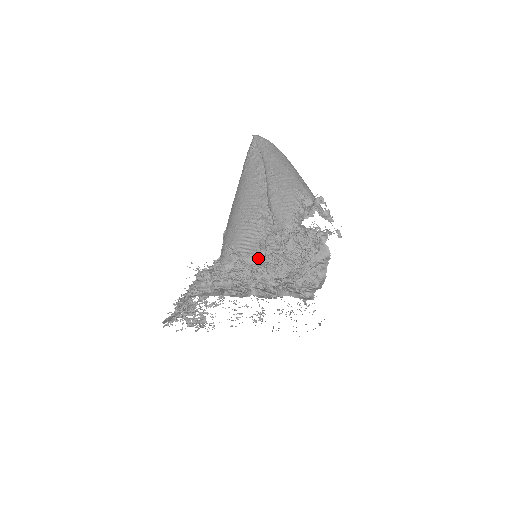
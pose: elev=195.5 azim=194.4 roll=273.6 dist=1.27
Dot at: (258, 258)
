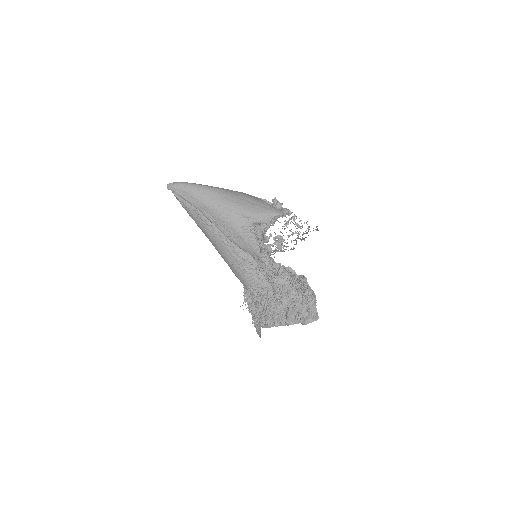
Dot at: (266, 283)
